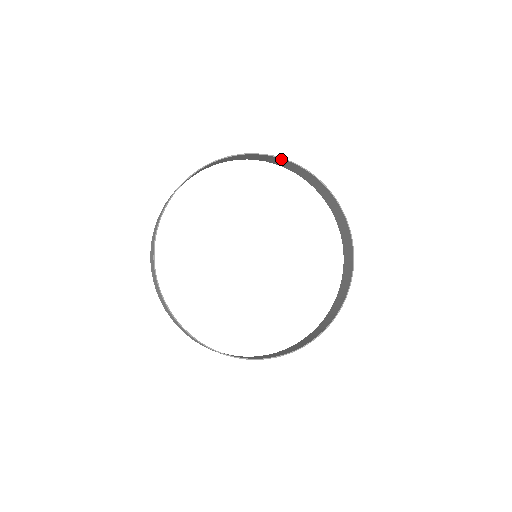
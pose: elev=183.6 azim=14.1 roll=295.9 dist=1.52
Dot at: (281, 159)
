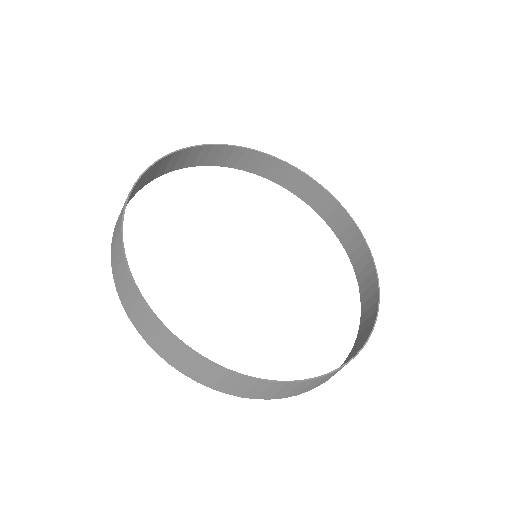
Dot at: (244, 150)
